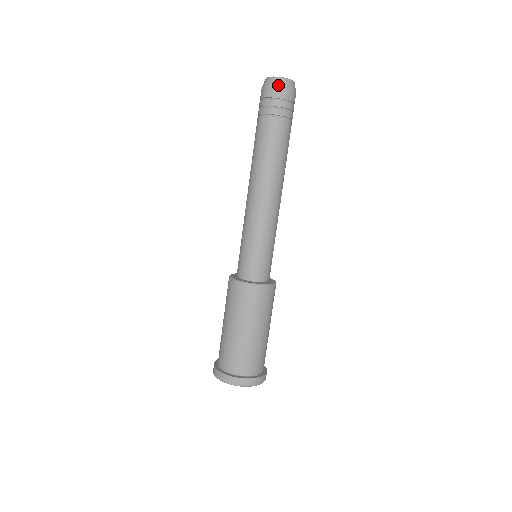
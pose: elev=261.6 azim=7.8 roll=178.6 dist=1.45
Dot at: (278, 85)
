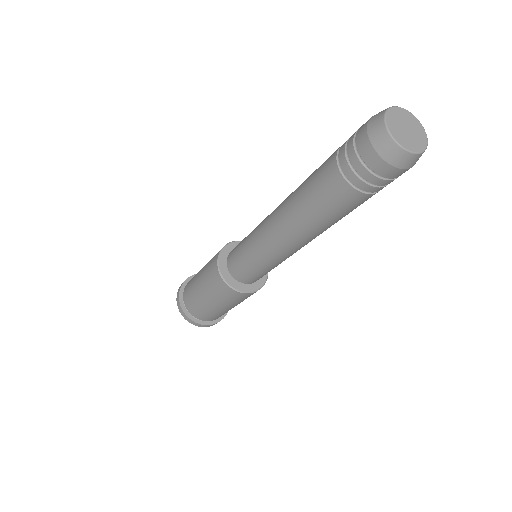
Dot at: (397, 163)
